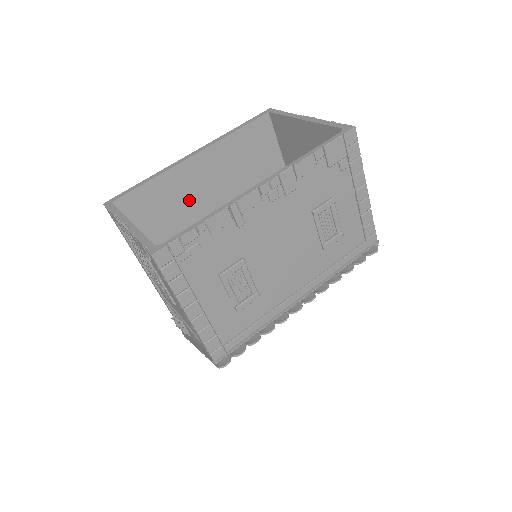
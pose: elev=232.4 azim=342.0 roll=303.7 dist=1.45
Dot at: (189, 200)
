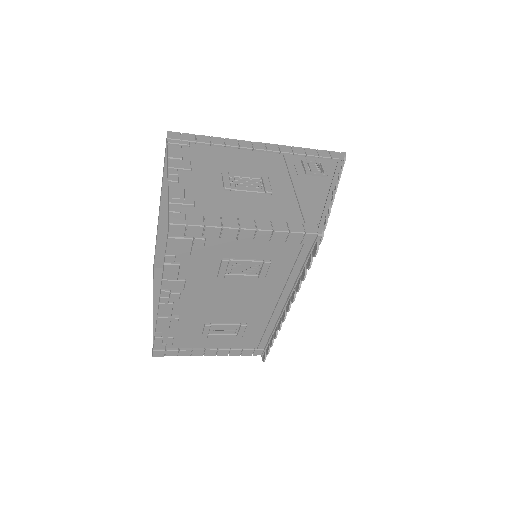
Dot at: occluded
